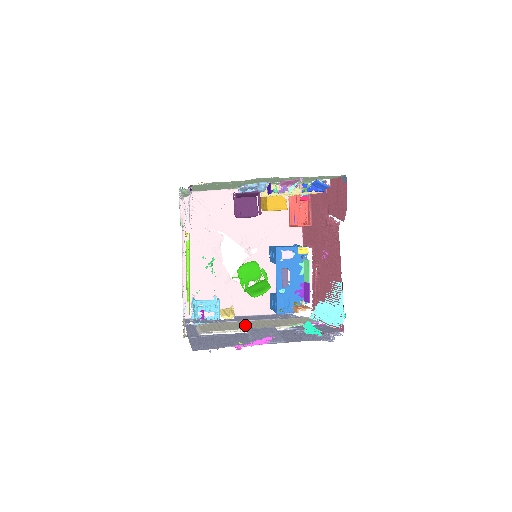
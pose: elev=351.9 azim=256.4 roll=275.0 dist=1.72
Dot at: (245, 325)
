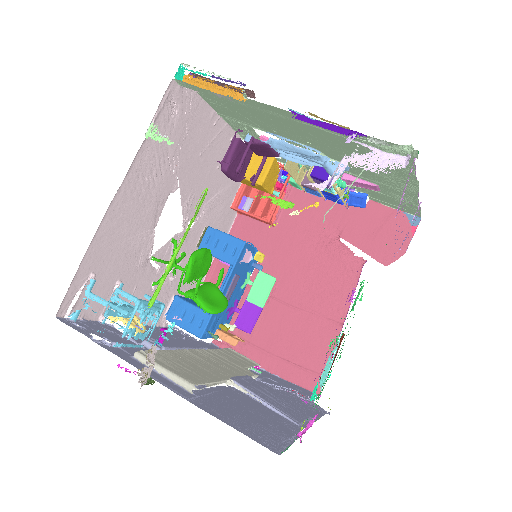
Dot at: (209, 365)
